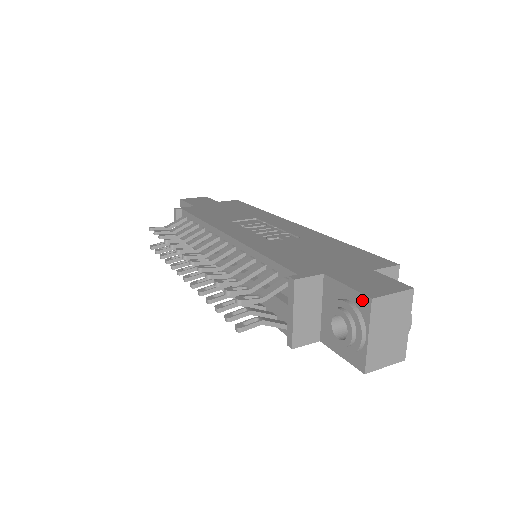
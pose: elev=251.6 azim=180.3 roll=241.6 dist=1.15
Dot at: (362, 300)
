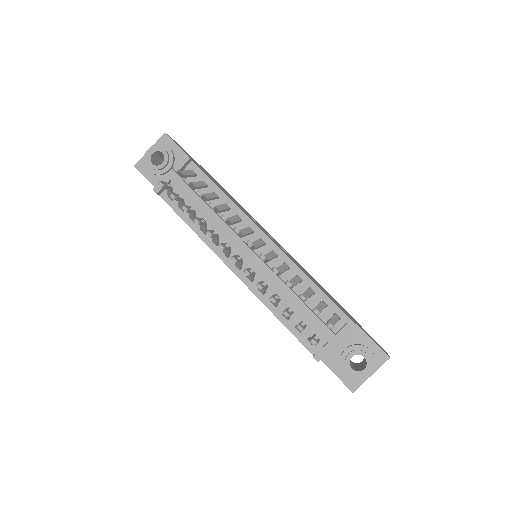
Dot at: (382, 354)
